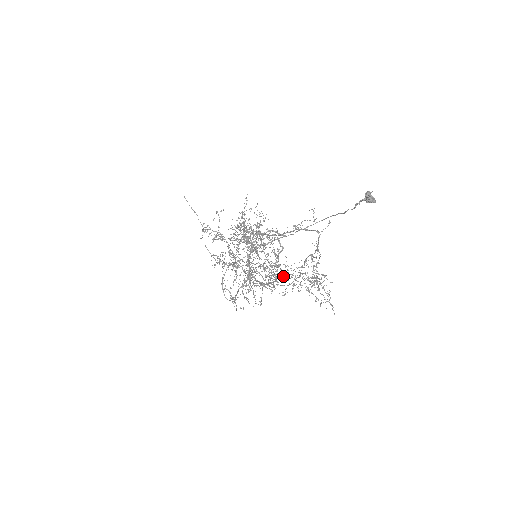
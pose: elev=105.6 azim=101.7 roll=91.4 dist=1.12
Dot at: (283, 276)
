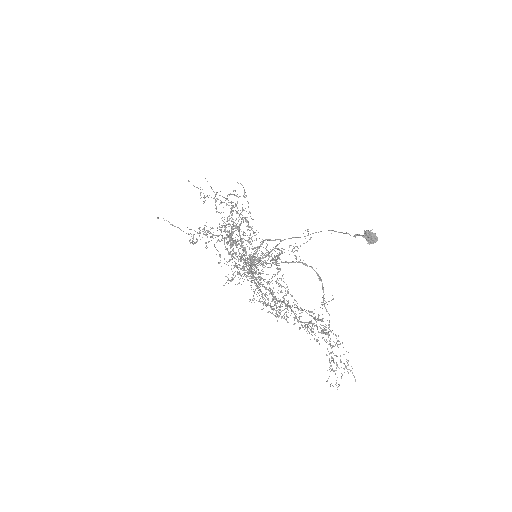
Dot at: occluded
